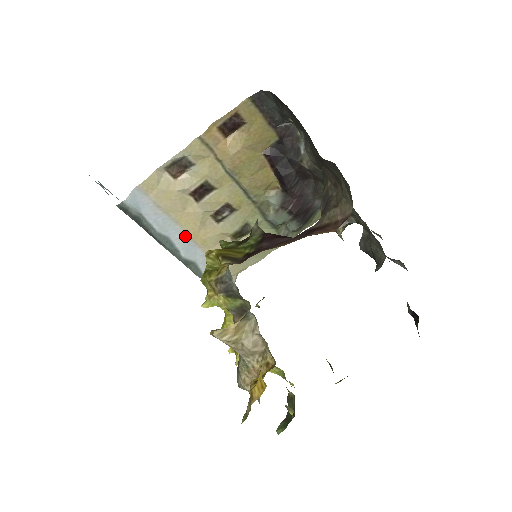
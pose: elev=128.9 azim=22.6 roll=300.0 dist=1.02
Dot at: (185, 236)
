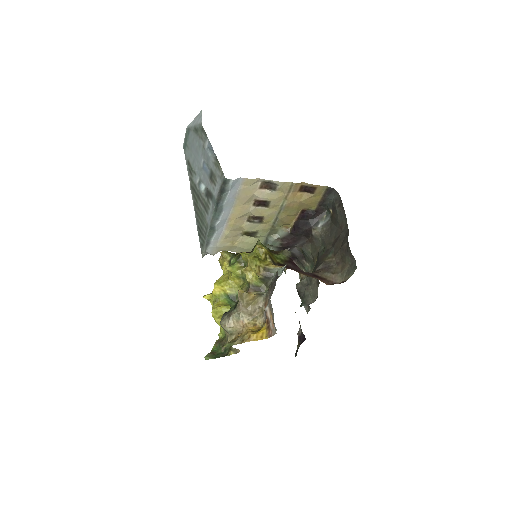
Dot at: (228, 215)
